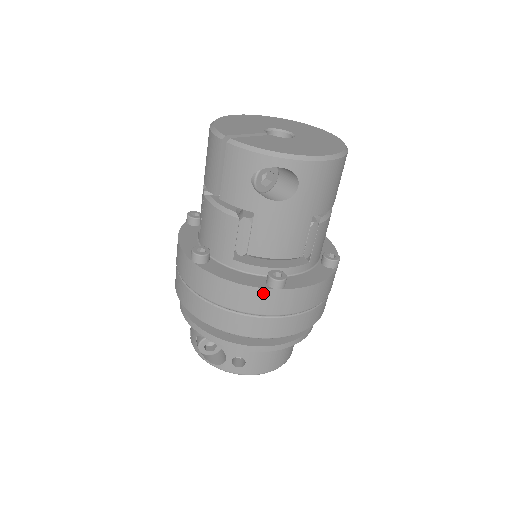
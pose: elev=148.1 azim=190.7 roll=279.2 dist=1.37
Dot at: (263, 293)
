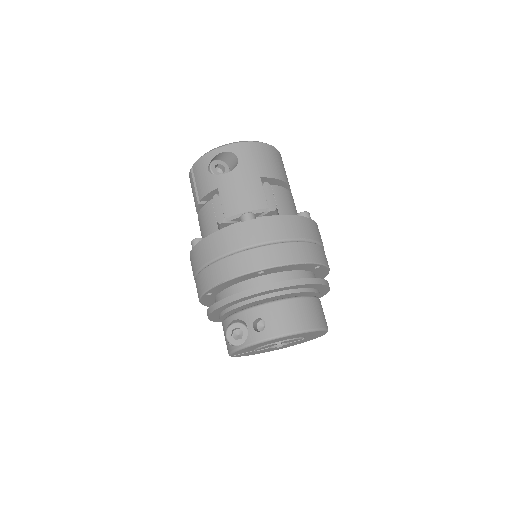
Dot at: (238, 228)
